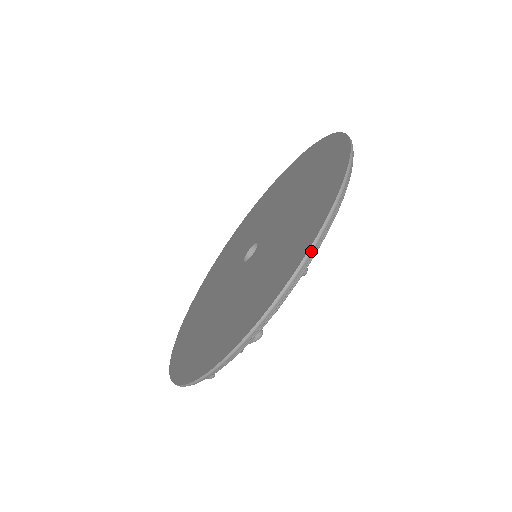
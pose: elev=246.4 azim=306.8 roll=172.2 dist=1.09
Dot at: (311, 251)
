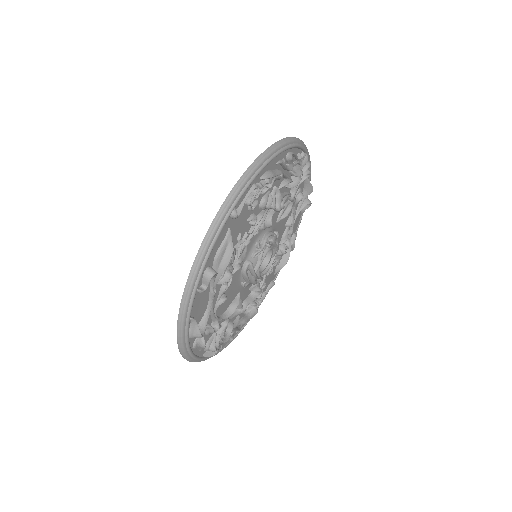
Dot at: (232, 193)
